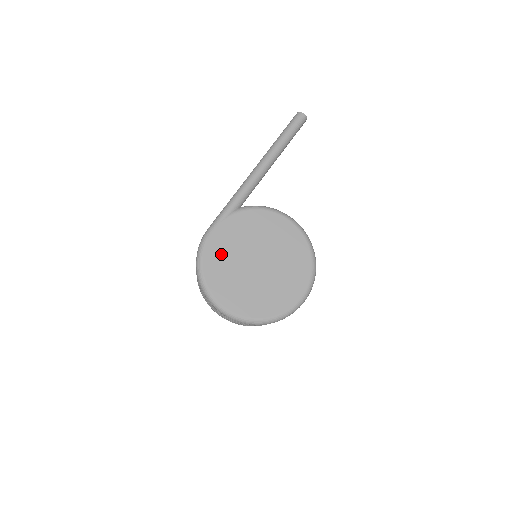
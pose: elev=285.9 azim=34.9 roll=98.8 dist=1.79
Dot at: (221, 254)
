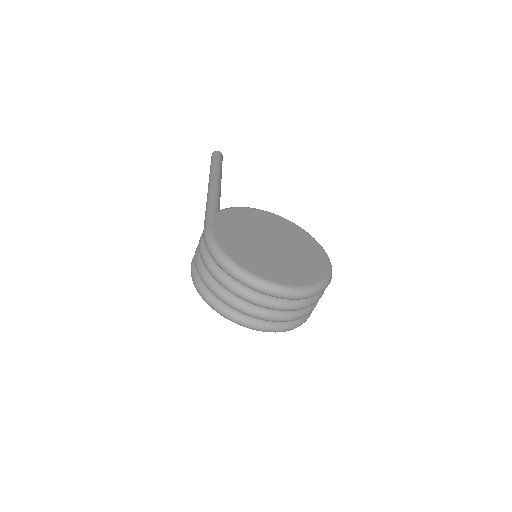
Dot at: (235, 242)
